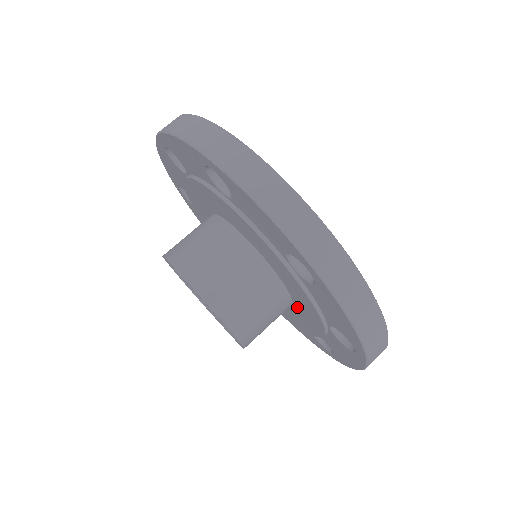
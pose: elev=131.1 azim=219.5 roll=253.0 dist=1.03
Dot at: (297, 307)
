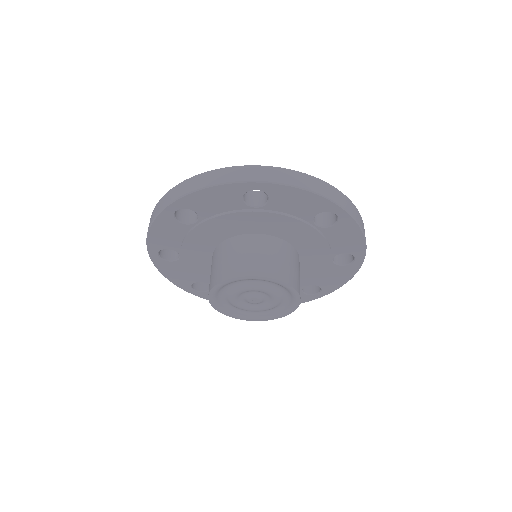
Dot at: (302, 267)
